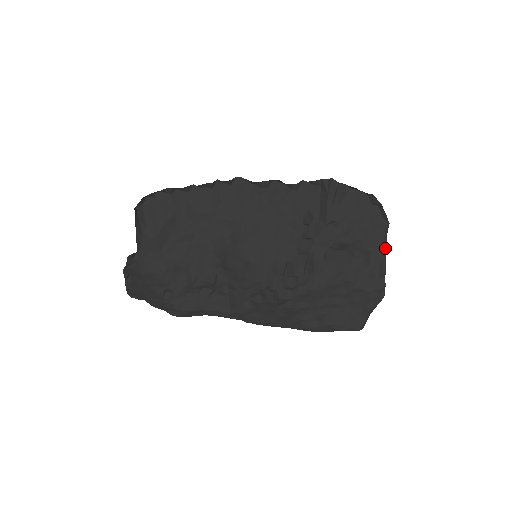
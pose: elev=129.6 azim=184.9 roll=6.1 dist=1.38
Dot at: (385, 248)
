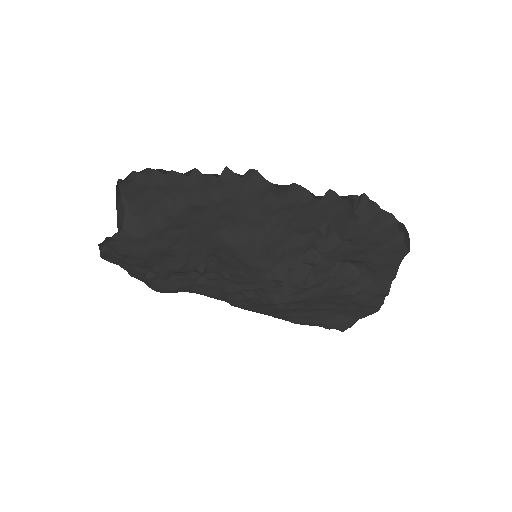
Dot at: (396, 272)
